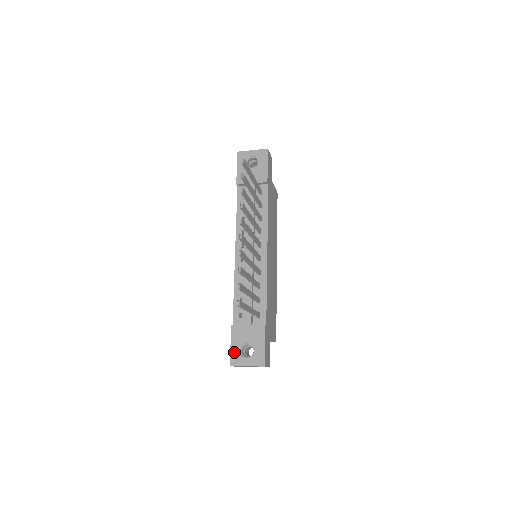
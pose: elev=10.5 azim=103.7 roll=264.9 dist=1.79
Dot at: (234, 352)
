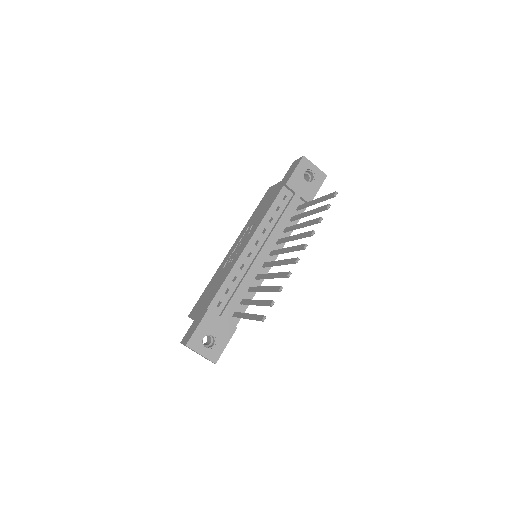
Dot at: (197, 335)
